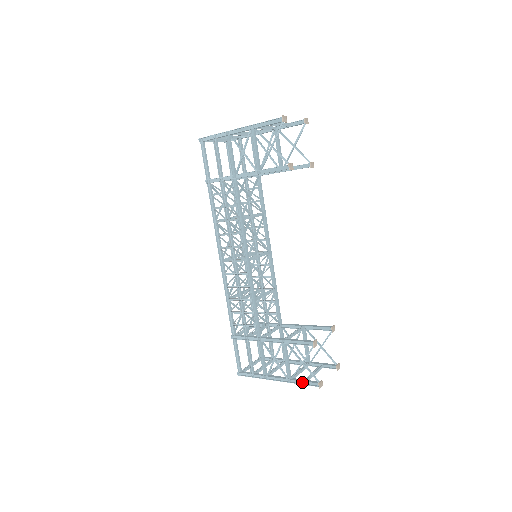
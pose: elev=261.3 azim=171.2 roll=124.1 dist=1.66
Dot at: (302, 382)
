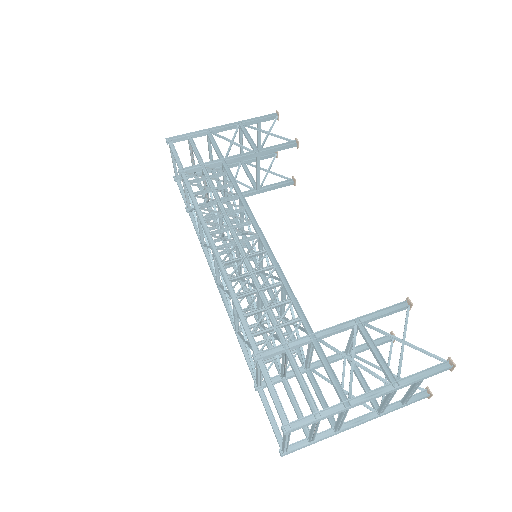
Dot at: (419, 376)
